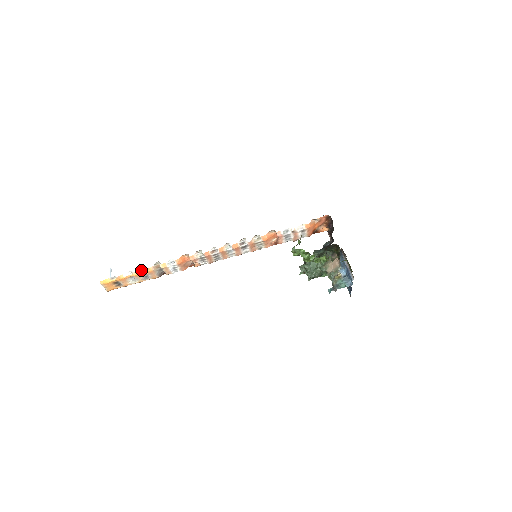
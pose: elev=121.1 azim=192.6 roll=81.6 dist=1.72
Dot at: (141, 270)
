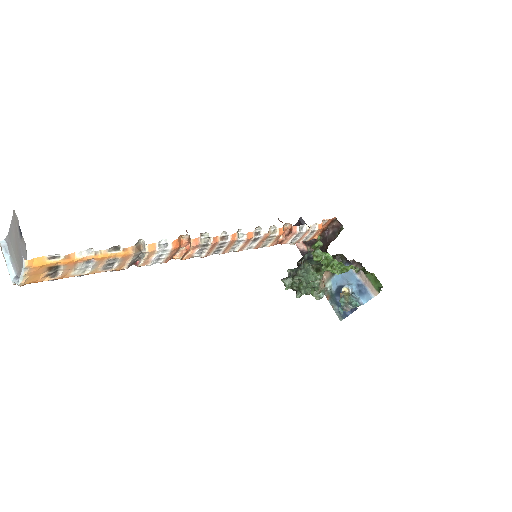
Dot at: (112, 249)
